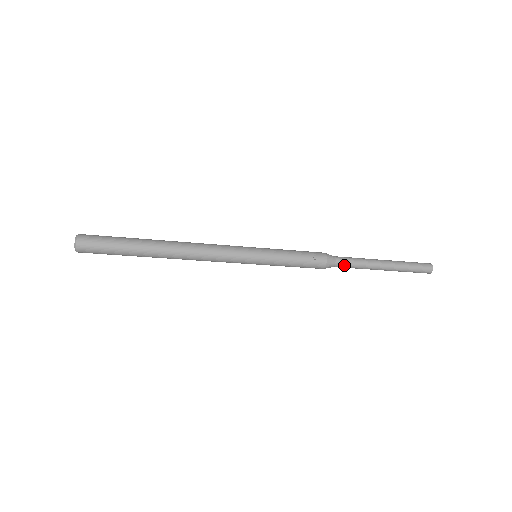
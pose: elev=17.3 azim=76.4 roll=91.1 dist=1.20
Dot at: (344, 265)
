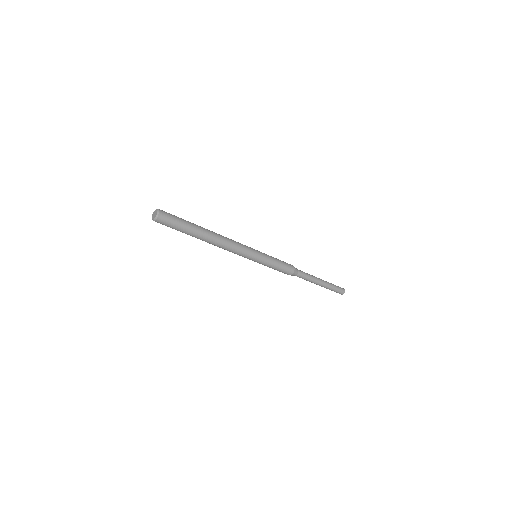
Dot at: (302, 276)
